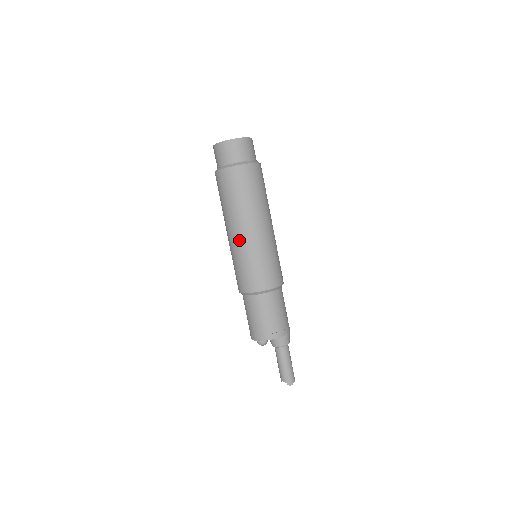
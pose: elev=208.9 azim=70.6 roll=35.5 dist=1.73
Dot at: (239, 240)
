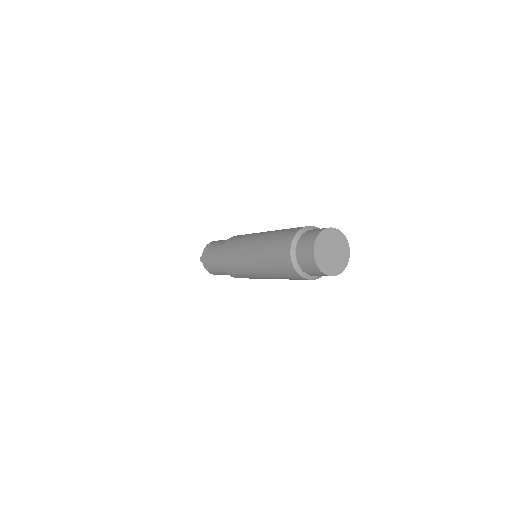
Dot at: (261, 278)
